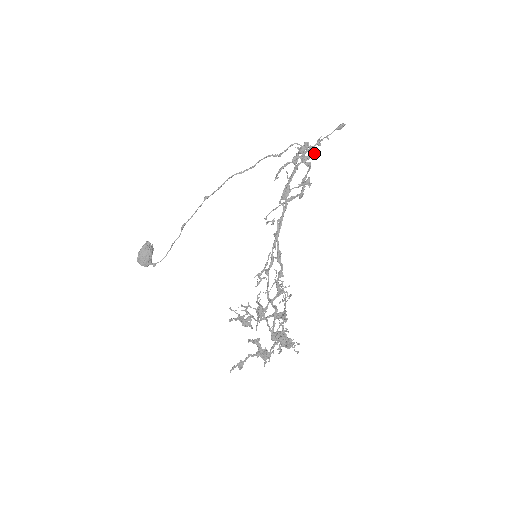
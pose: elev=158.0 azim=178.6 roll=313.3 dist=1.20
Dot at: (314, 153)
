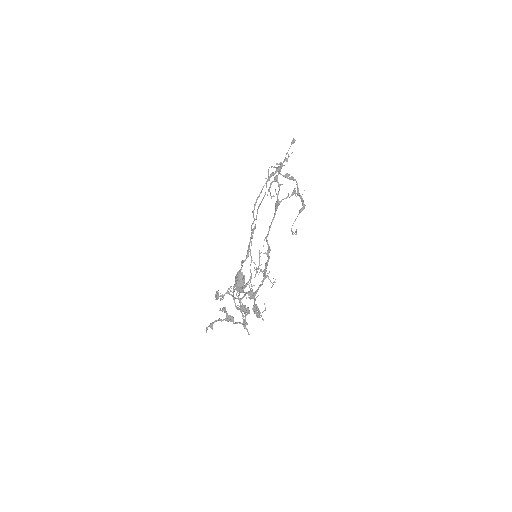
Dot at: (278, 168)
